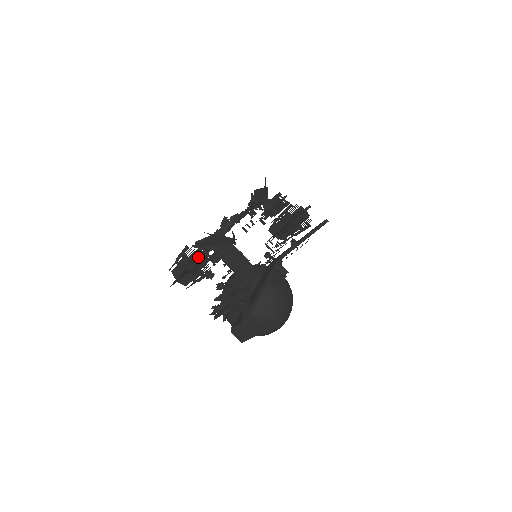
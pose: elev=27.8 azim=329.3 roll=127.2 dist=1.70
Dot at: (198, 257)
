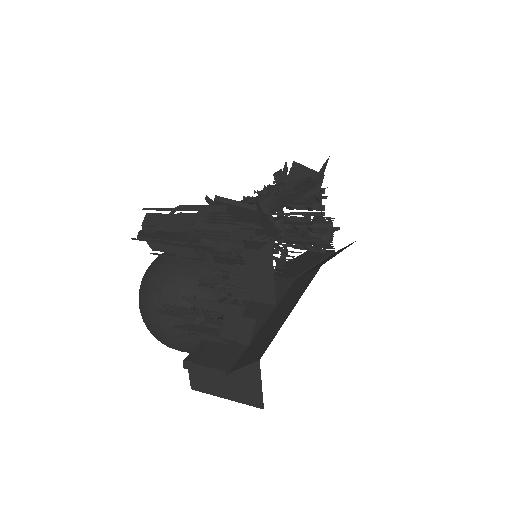
Dot at: (233, 237)
